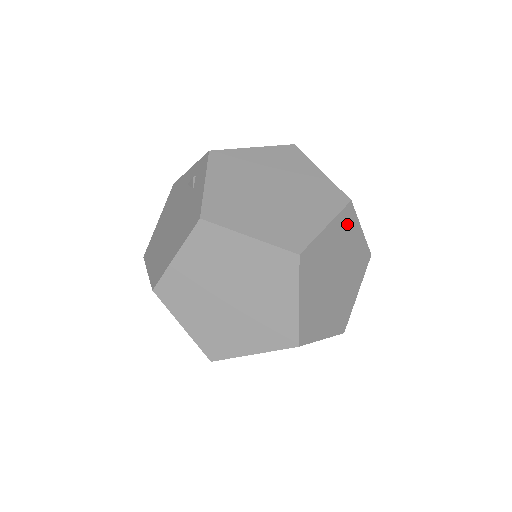
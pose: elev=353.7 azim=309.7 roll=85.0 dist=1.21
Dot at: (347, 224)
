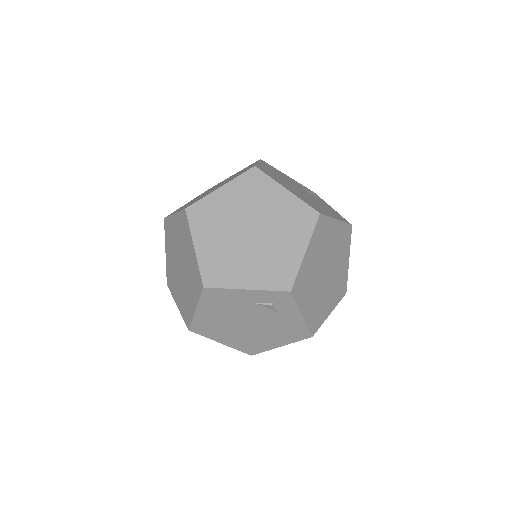
Dot at: occluded
